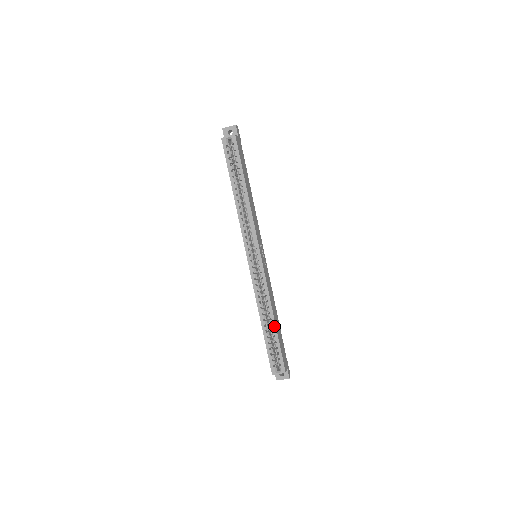
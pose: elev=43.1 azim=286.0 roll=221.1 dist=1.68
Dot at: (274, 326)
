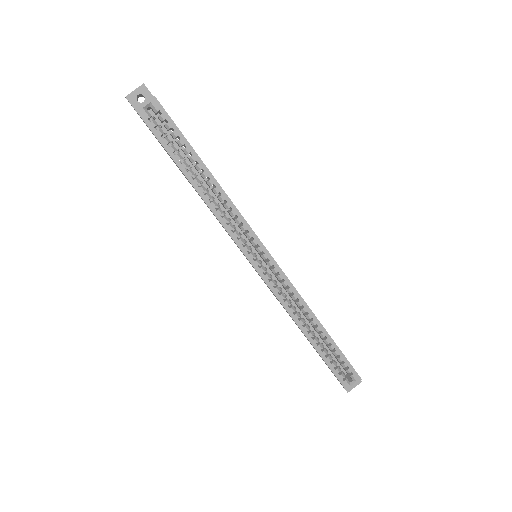
Dot at: (324, 332)
